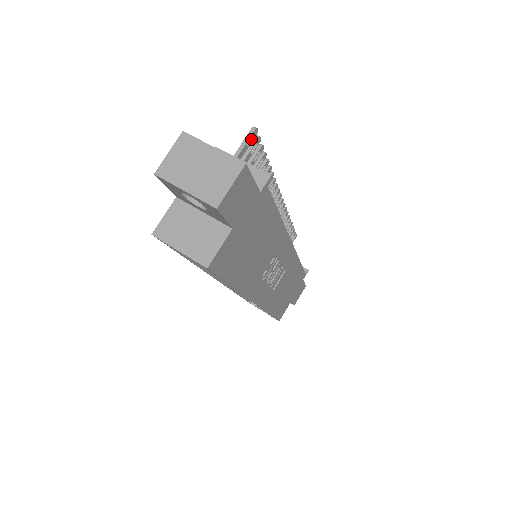
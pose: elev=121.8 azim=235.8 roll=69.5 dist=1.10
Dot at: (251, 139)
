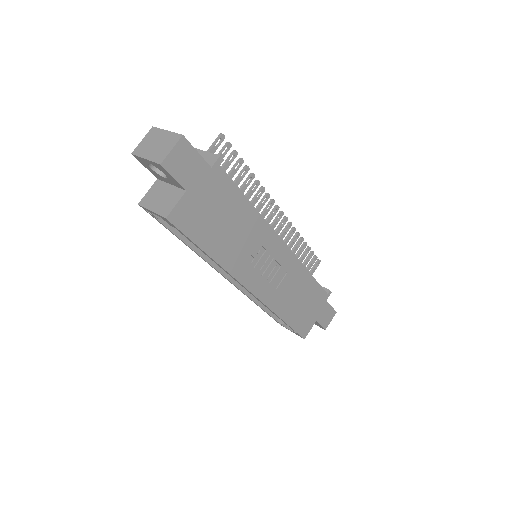
Dot at: (220, 142)
